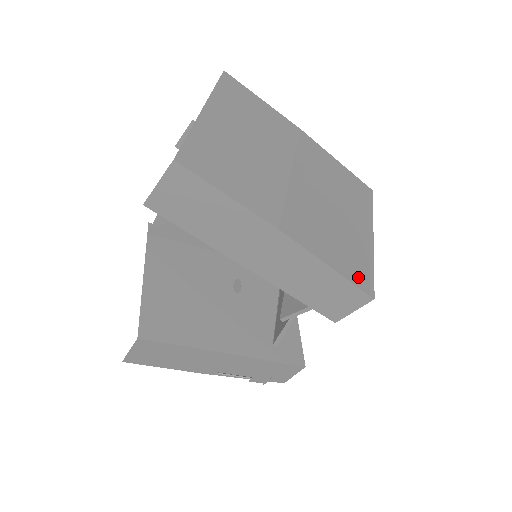
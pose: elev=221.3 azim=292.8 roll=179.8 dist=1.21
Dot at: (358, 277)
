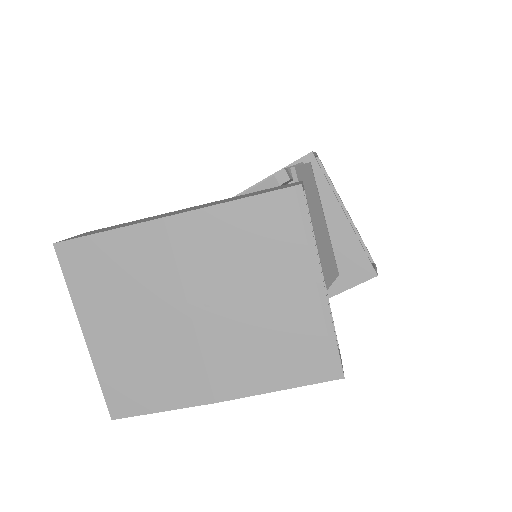
Dot at: (317, 370)
